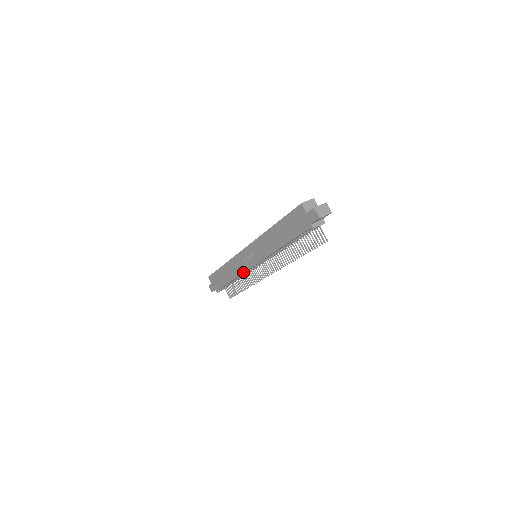
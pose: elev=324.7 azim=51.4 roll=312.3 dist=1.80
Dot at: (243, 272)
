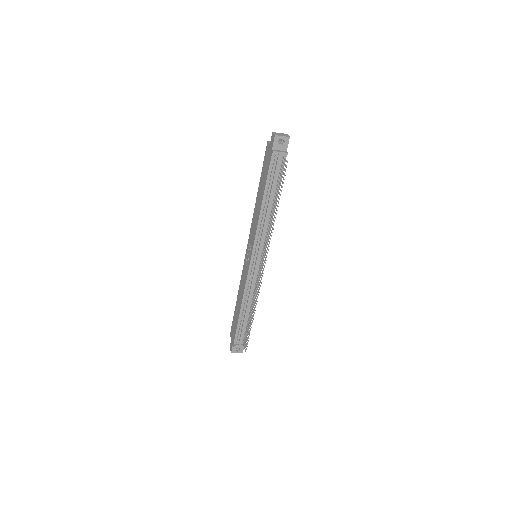
Dot at: (246, 281)
